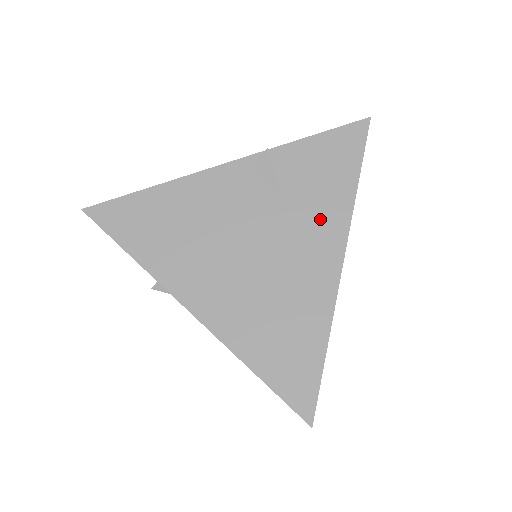
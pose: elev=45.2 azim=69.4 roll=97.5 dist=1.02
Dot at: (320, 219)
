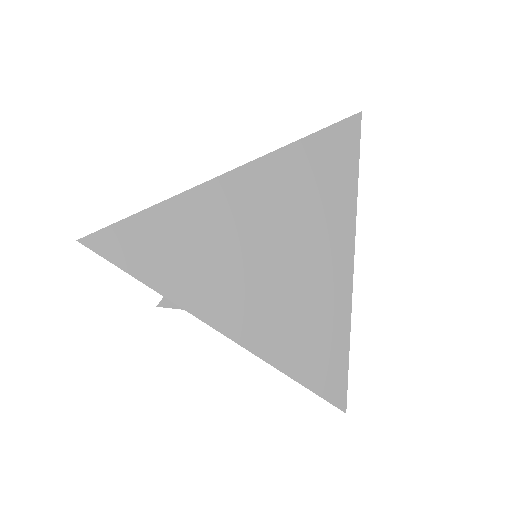
Dot at: (328, 220)
